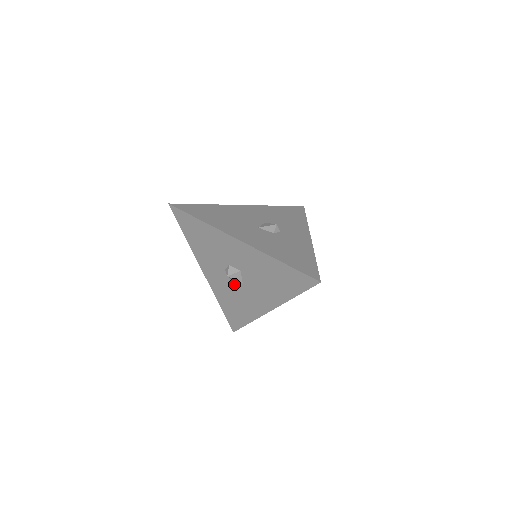
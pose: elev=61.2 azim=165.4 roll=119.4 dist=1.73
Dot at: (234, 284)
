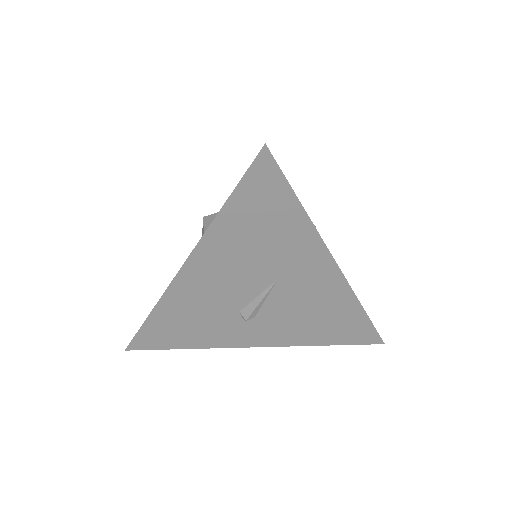
Dot at: occluded
